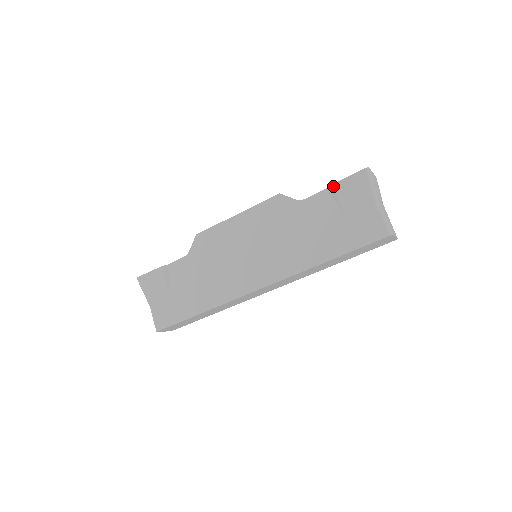
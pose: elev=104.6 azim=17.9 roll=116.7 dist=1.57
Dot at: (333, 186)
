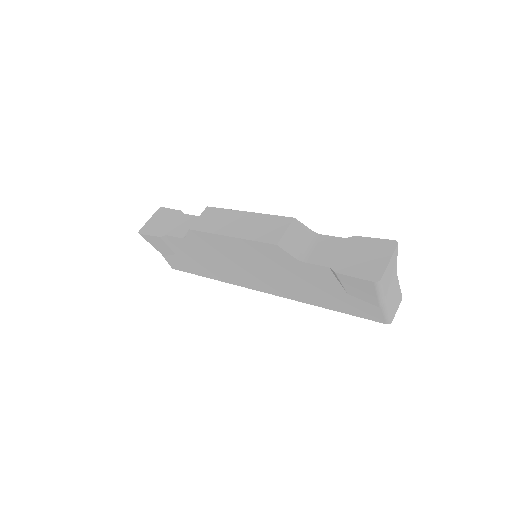
Dot at: (336, 274)
